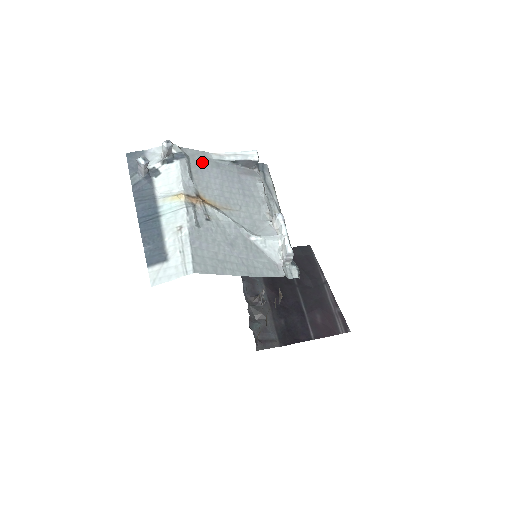
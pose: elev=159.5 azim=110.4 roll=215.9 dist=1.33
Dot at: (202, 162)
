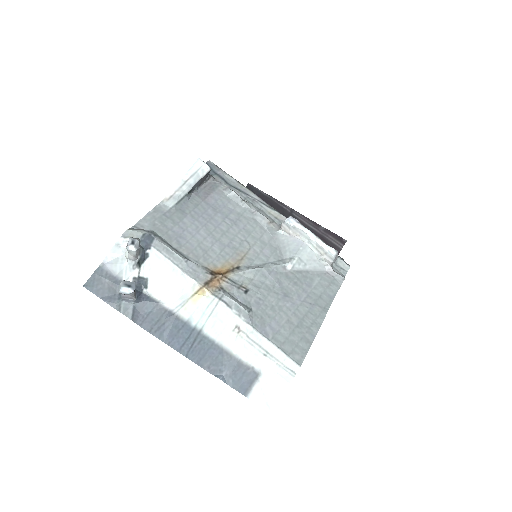
Dot at: (168, 224)
